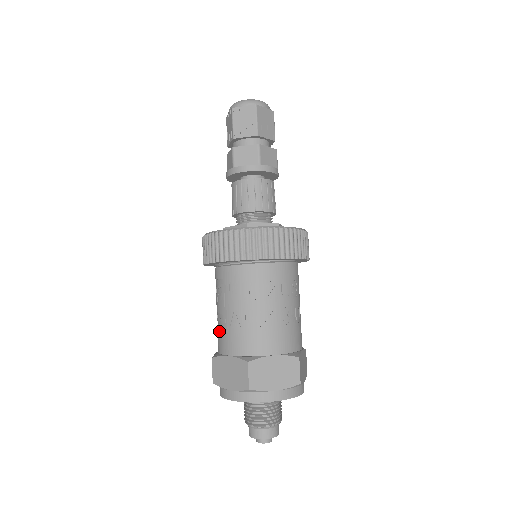
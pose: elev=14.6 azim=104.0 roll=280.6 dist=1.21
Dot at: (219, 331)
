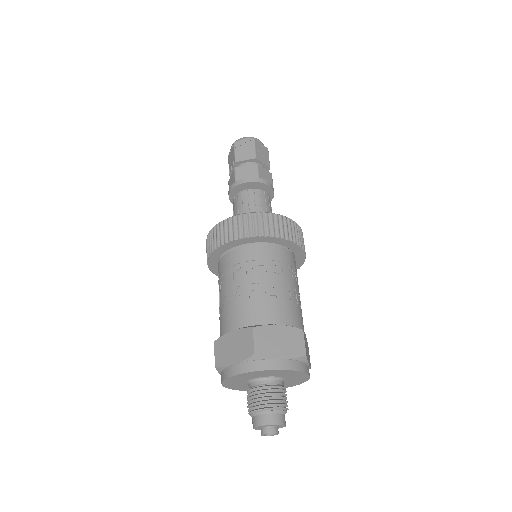
Dot at: (222, 315)
